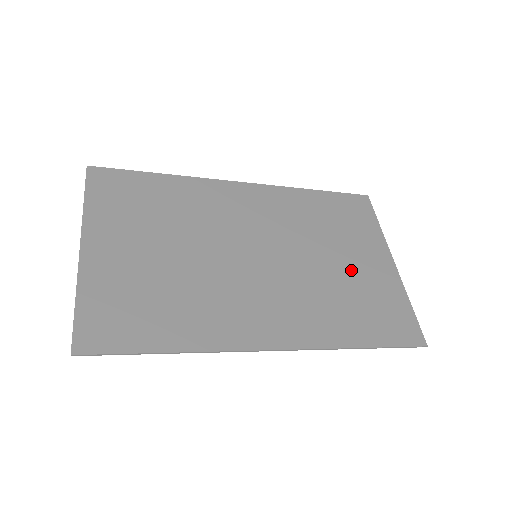
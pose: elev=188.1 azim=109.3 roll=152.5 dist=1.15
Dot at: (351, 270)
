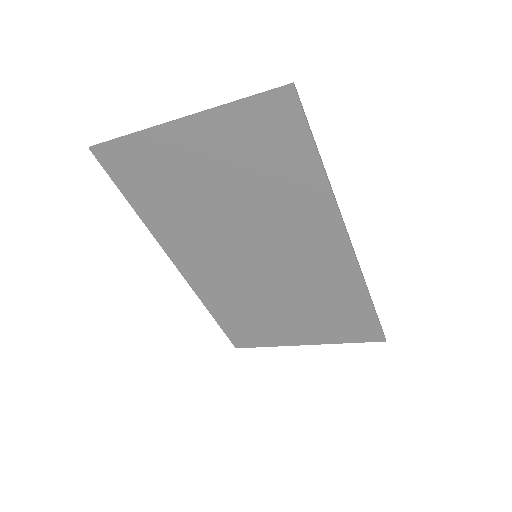
Dot at: (300, 314)
